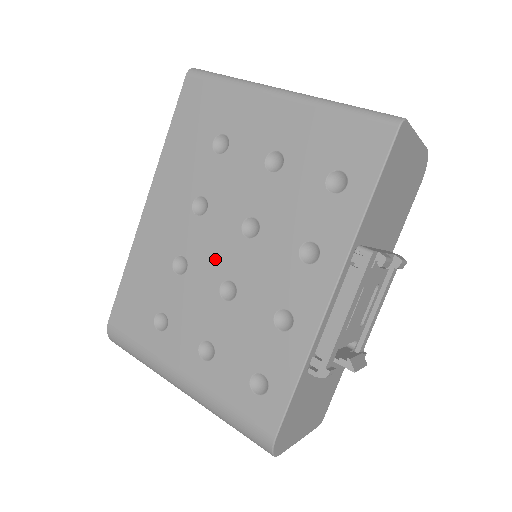
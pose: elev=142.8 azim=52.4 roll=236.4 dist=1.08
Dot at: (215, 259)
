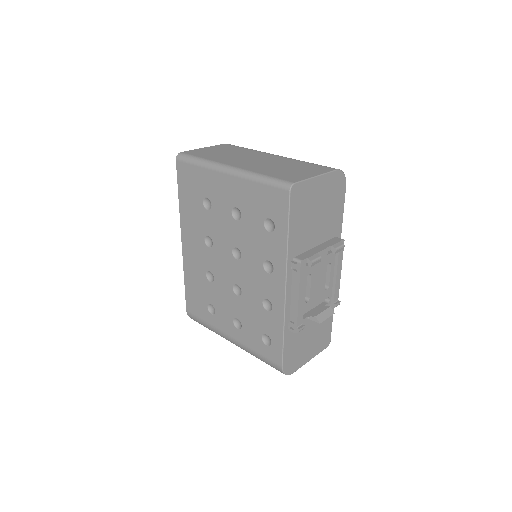
Dot at: (225, 272)
